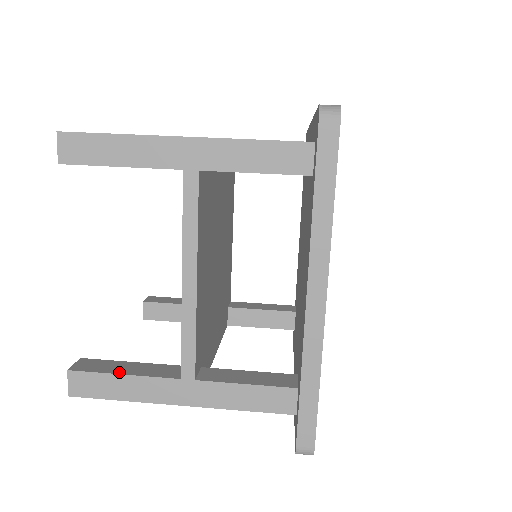
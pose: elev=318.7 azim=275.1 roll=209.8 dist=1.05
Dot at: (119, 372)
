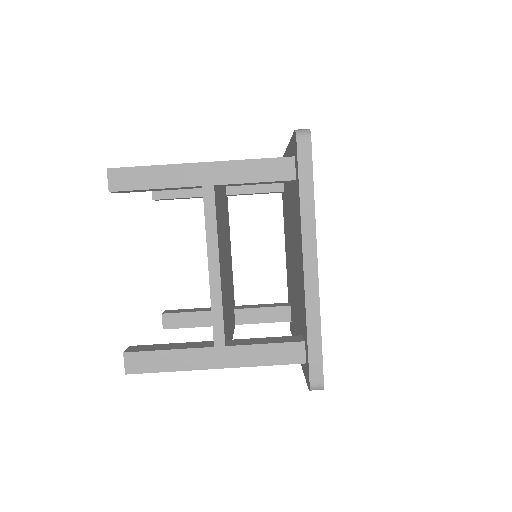
Dot at: (164, 349)
